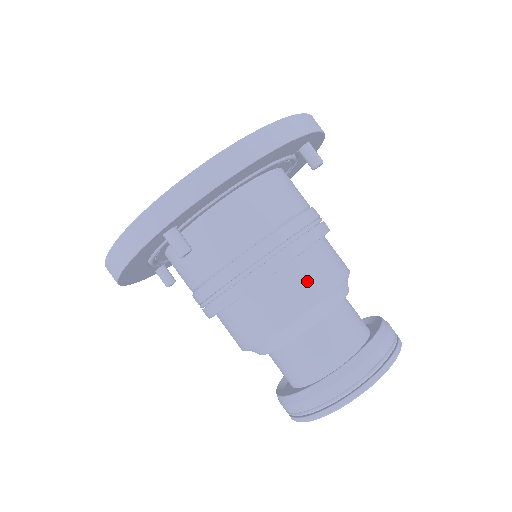
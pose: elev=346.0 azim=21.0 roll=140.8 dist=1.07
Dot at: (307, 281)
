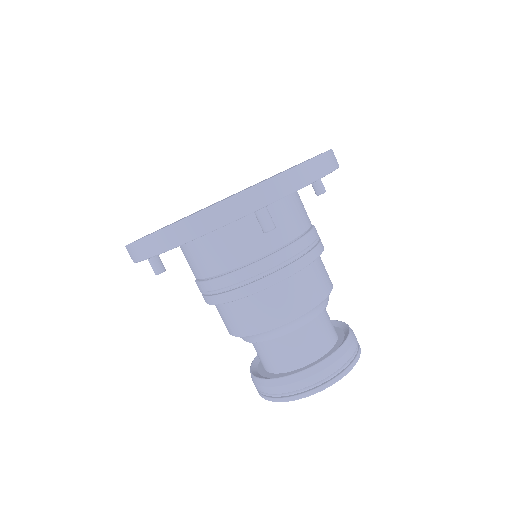
Dot at: (246, 317)
